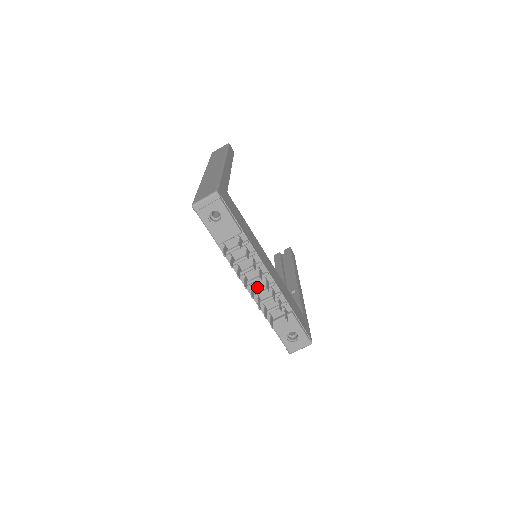
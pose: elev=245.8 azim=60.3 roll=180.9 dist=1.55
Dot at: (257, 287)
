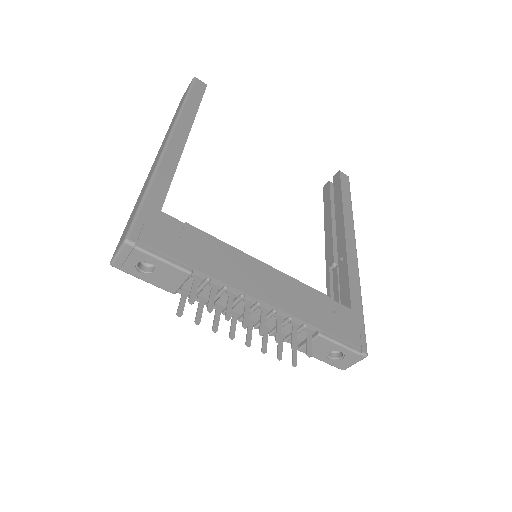
Dot at: (256, 318)
